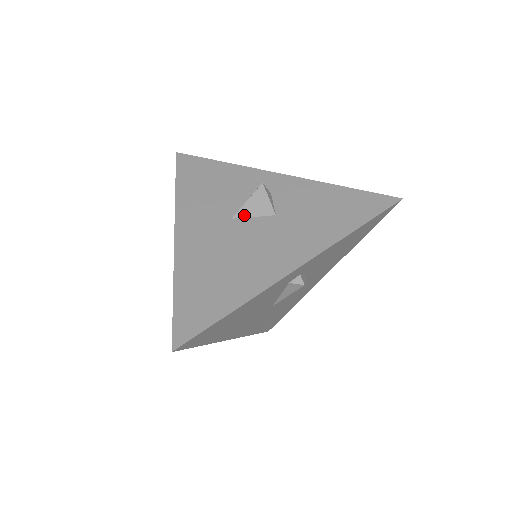
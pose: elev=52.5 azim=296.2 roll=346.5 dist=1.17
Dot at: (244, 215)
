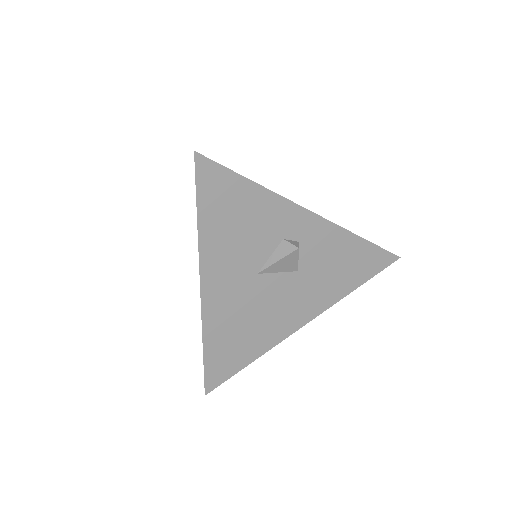
Dot at: (270, 271)
